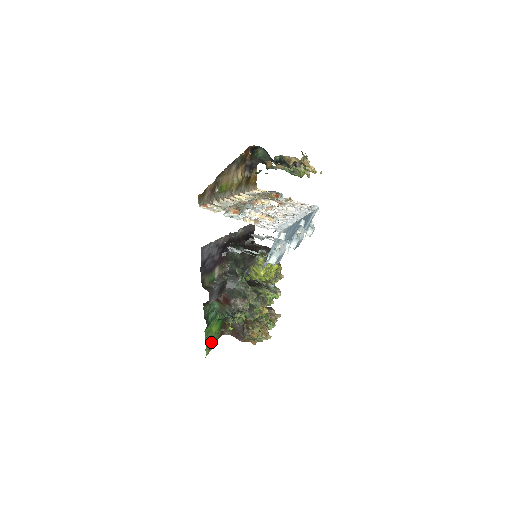
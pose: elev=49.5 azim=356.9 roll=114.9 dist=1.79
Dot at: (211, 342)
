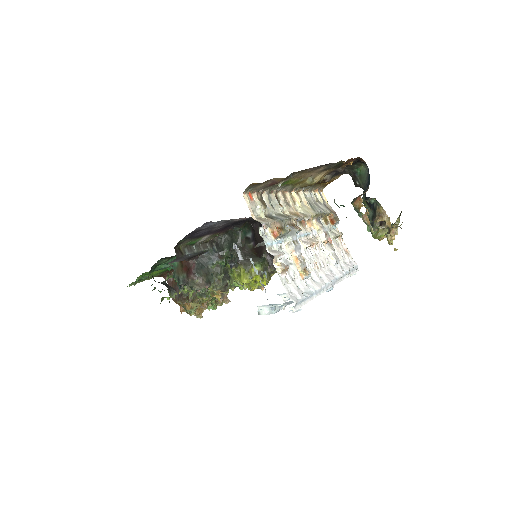
Dot at: (143, 279)
